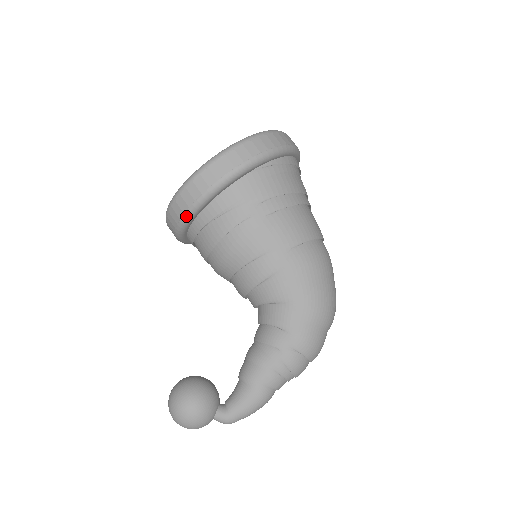
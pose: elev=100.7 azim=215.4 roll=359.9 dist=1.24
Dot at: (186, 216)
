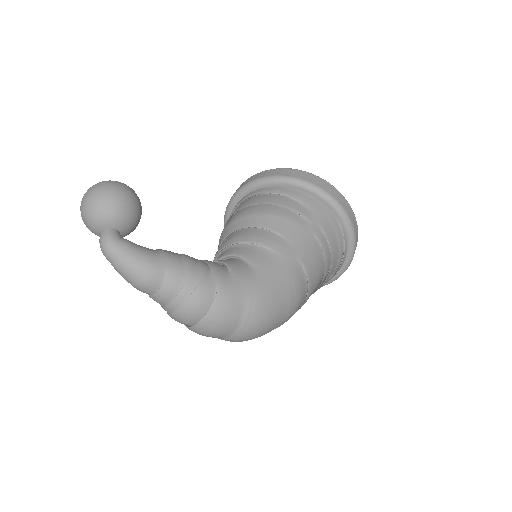
Dot at: (280, 177)
